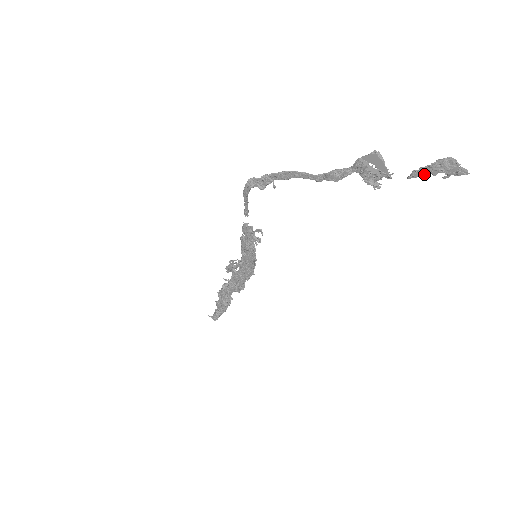
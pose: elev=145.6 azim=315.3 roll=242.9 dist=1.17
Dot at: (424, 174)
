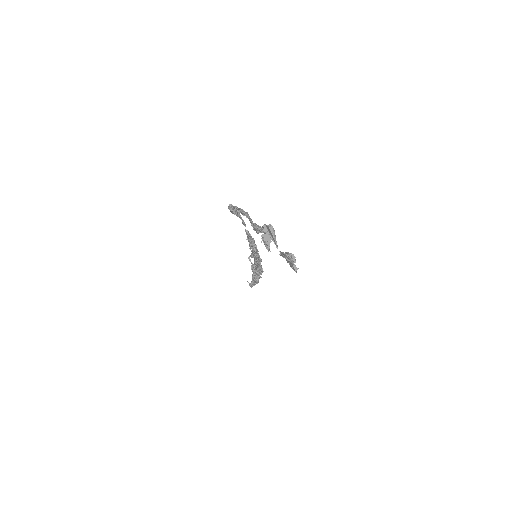
Dot at: occluded
